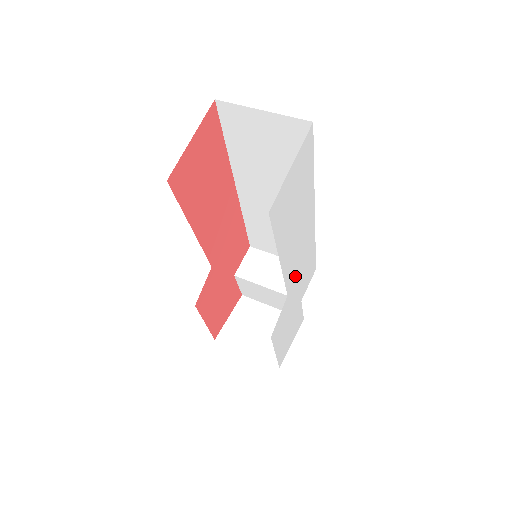
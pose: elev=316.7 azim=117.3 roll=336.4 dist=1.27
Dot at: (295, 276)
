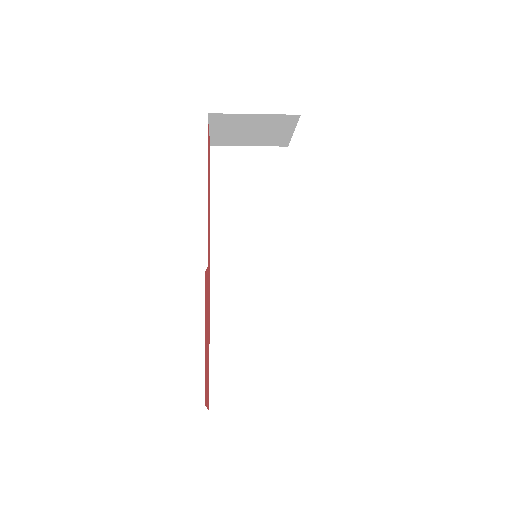
Dot at: occluded
